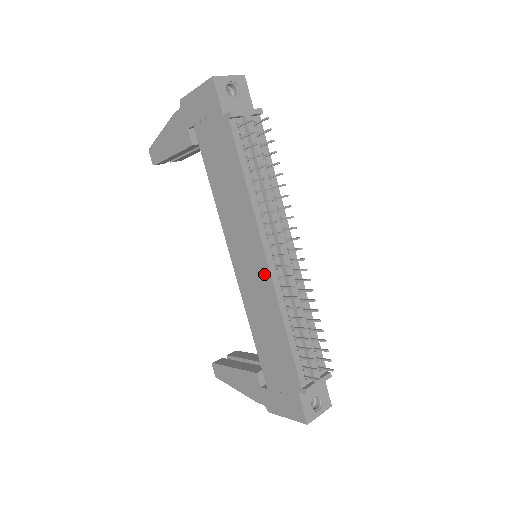
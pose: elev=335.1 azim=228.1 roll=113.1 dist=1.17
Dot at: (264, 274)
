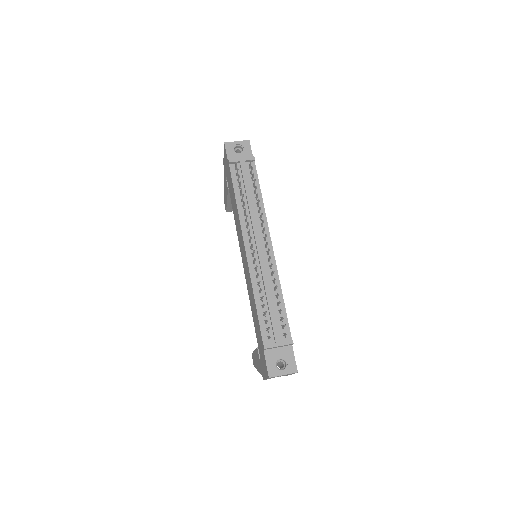
Dot at: (246, 261)
